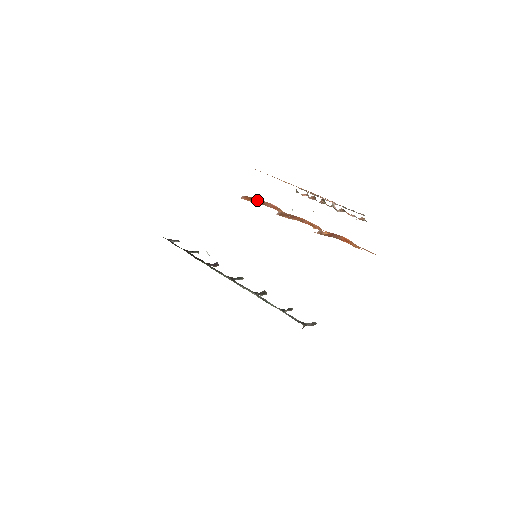
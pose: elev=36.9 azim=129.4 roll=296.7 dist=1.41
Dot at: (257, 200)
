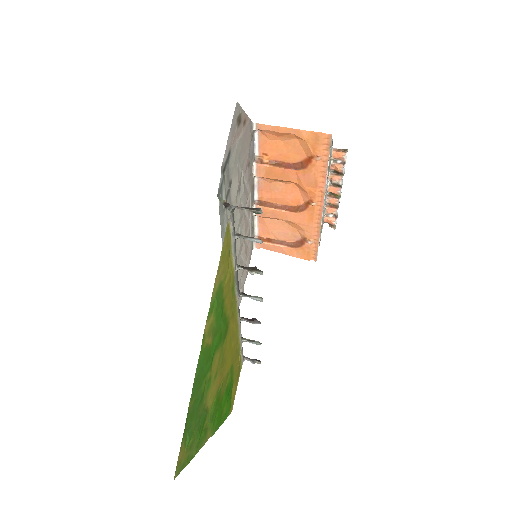
Dot at: (279, 242)
